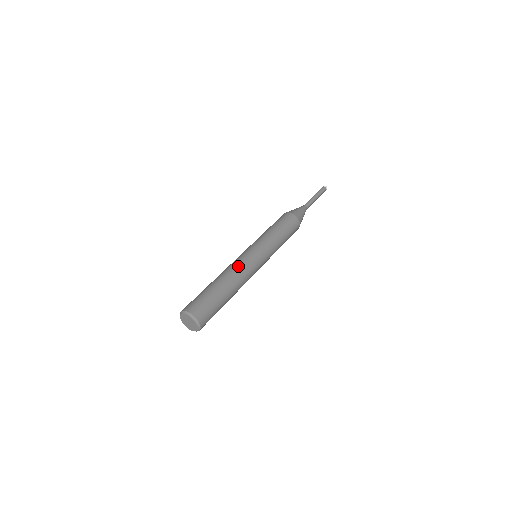
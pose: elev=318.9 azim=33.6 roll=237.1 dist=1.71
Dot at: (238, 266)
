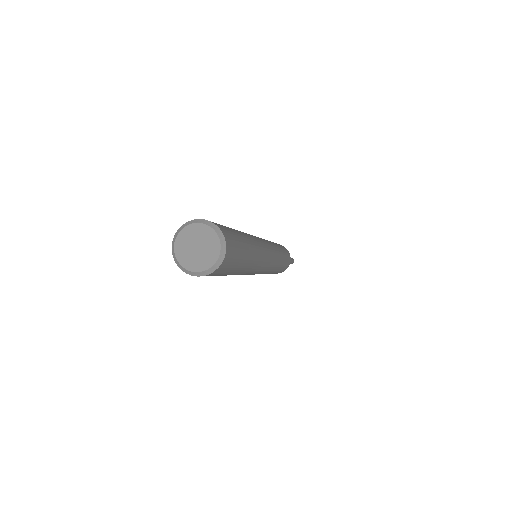
Dot at: occluded
